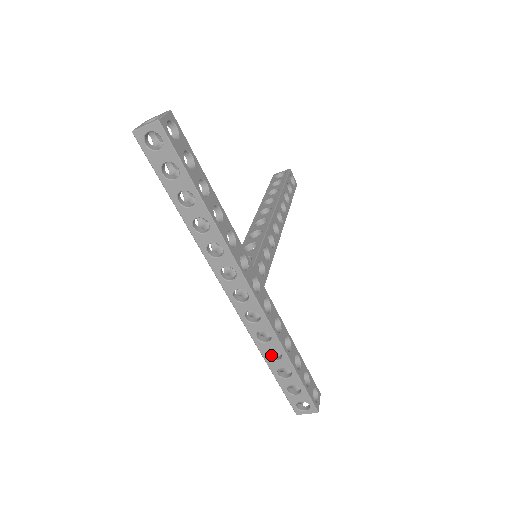
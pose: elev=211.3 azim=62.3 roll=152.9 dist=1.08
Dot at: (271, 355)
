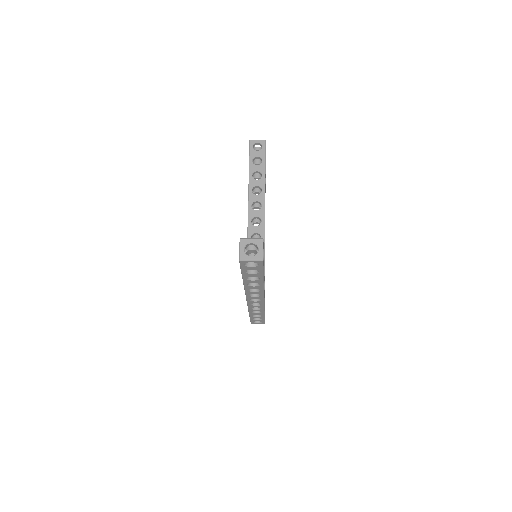
Dot at: occluded
